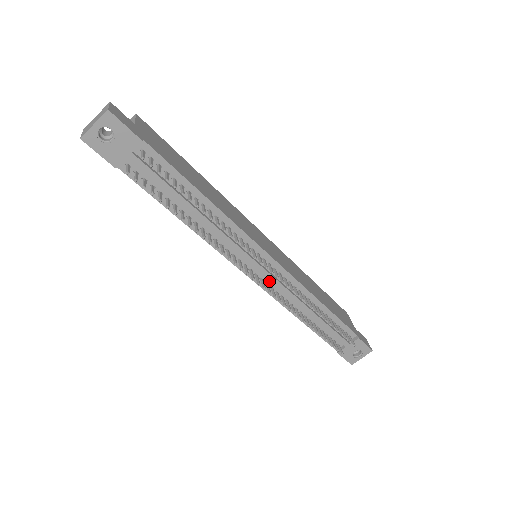
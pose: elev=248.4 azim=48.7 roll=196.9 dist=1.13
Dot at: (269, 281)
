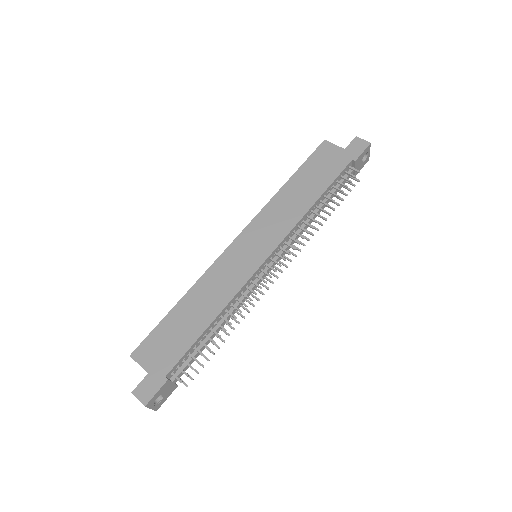
Dot at: occluded
